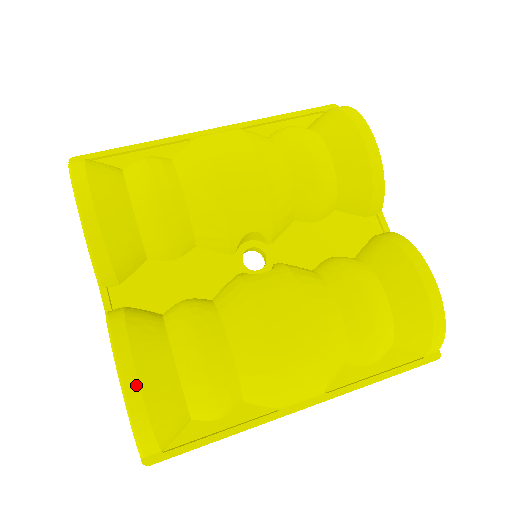
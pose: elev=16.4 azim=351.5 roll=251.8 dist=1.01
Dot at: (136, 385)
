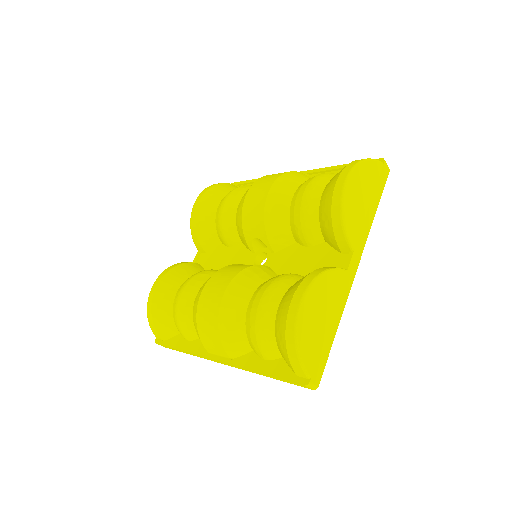
Dot at: (154, 290)
